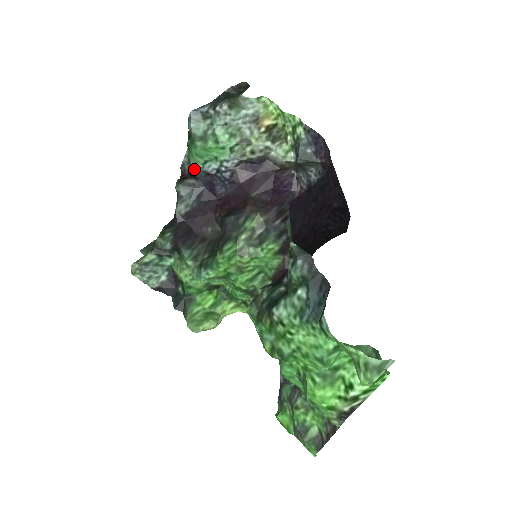
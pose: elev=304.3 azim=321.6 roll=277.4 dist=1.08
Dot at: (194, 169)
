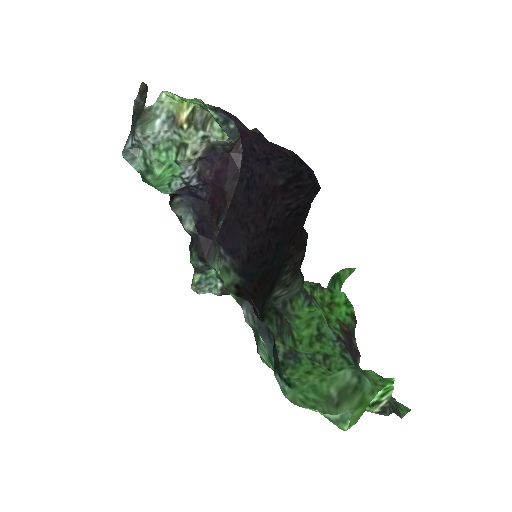
Dot at: occluded
